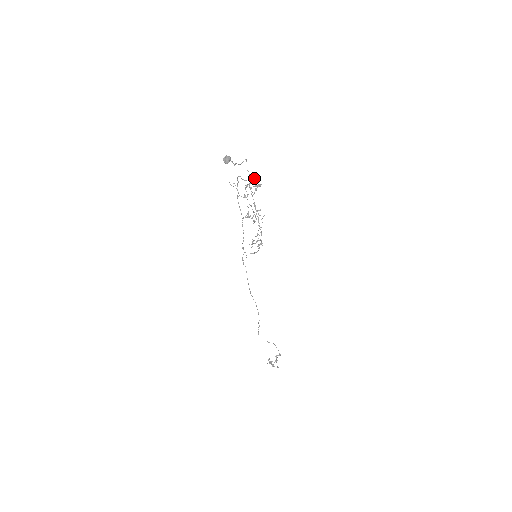
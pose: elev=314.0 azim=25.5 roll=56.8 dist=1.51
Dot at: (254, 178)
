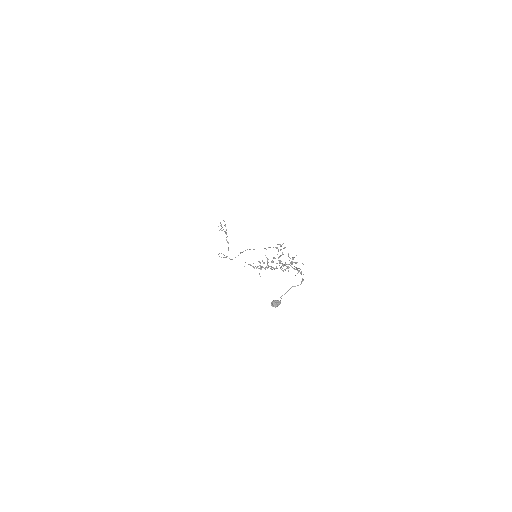
Dot at: occluded
